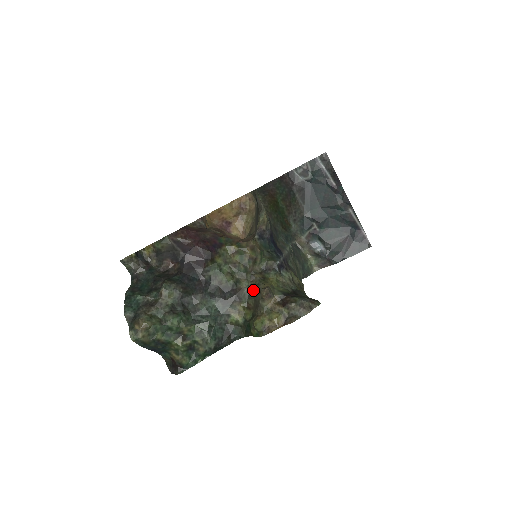
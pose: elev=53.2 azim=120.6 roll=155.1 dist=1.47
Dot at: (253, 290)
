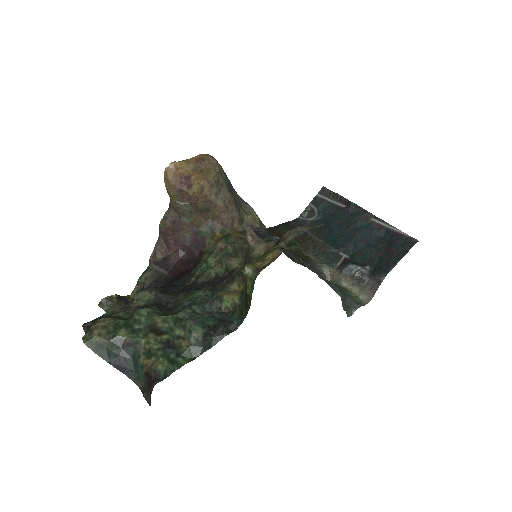
Dot at: (245, 259)
